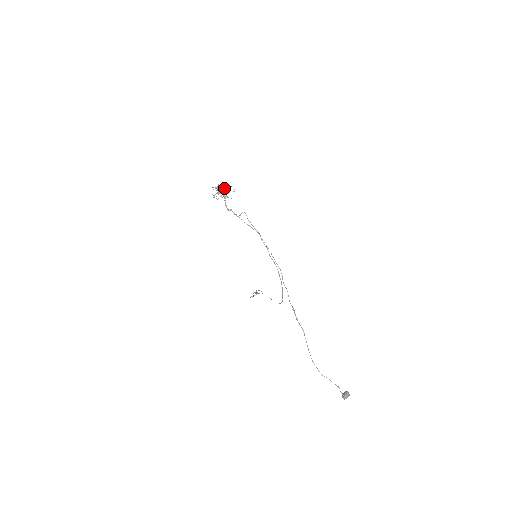
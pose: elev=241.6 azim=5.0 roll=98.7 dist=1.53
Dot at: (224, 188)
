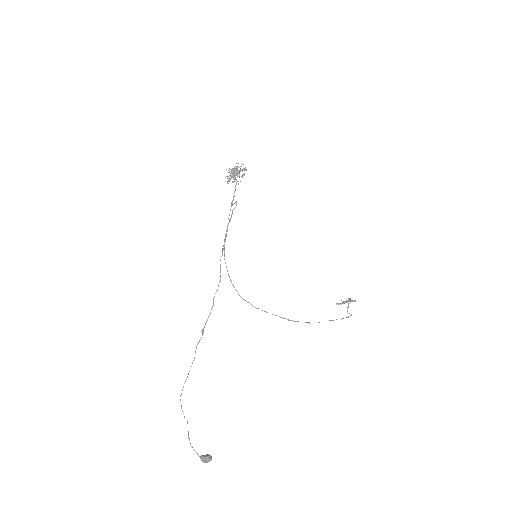
Dot at: (231, 171)
